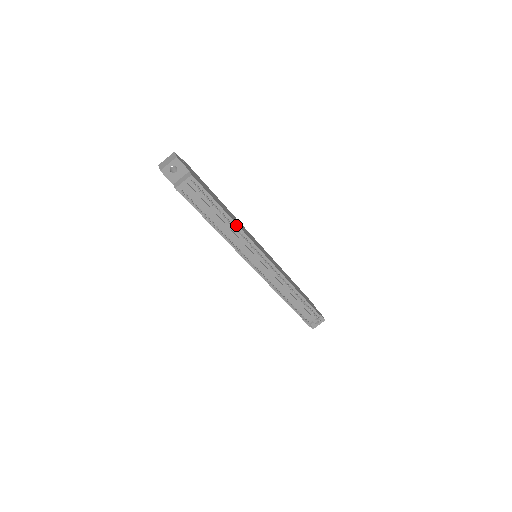
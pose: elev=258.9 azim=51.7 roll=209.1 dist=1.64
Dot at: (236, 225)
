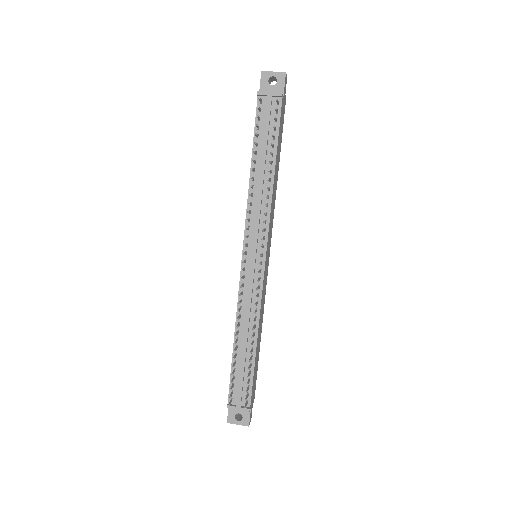
Dot at: (271, 189)
